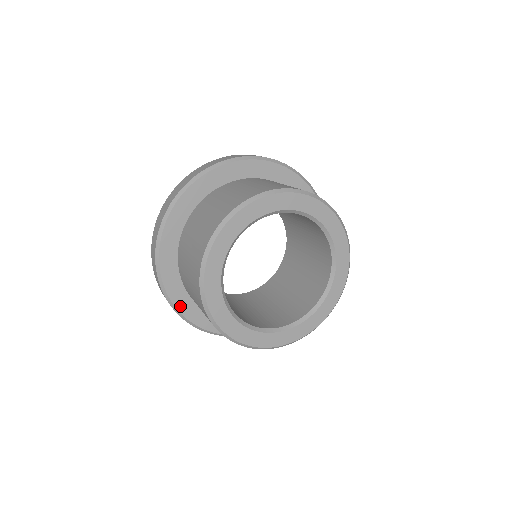
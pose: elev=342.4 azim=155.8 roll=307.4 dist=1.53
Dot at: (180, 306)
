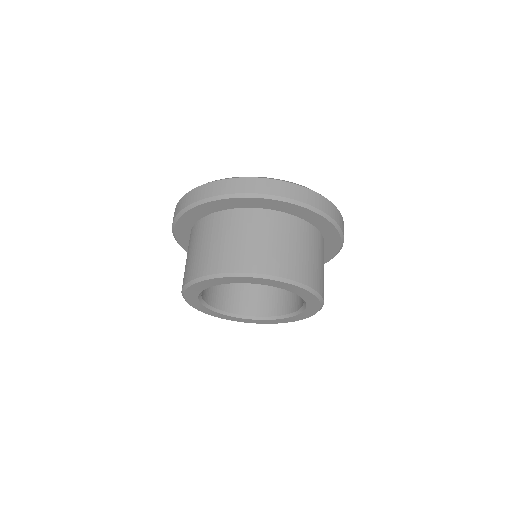
Dot at: (183, 244)
